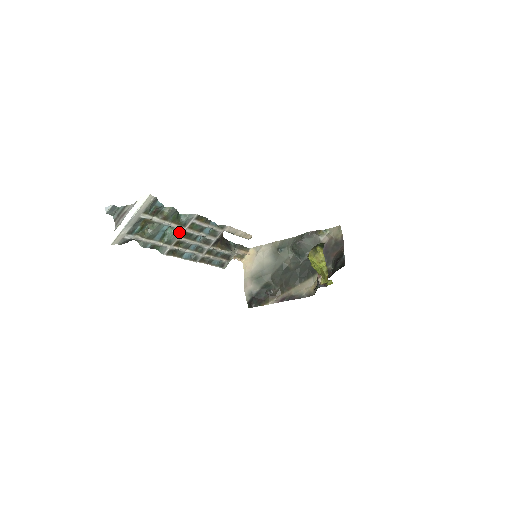
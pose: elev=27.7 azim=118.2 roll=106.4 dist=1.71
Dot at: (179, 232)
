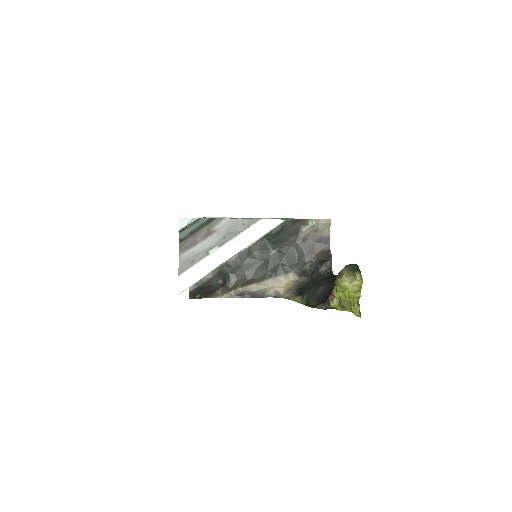
Dot at: occluded
